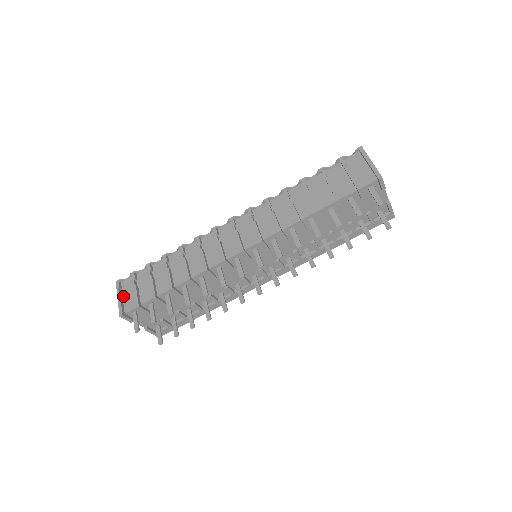
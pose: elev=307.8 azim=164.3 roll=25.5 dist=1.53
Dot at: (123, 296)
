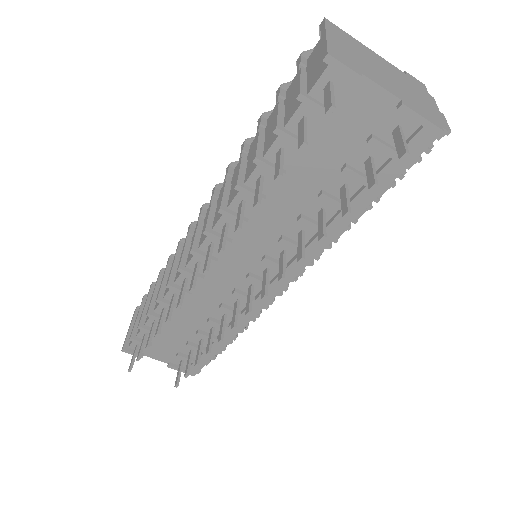
Dot at: occluded
